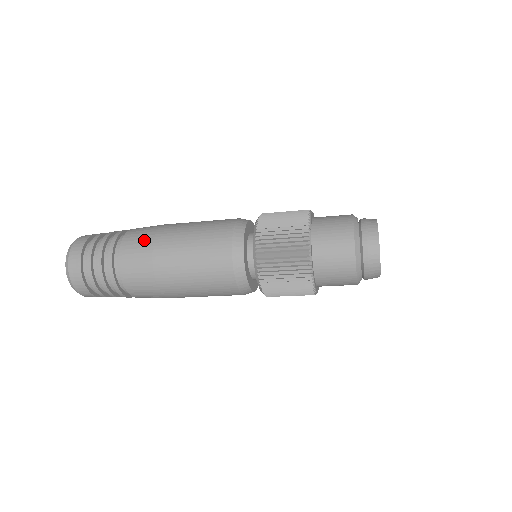
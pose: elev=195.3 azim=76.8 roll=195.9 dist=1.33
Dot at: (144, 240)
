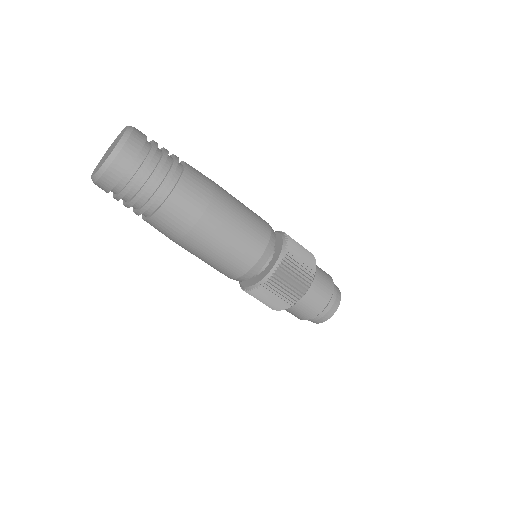
Dot at: (202, 194)
